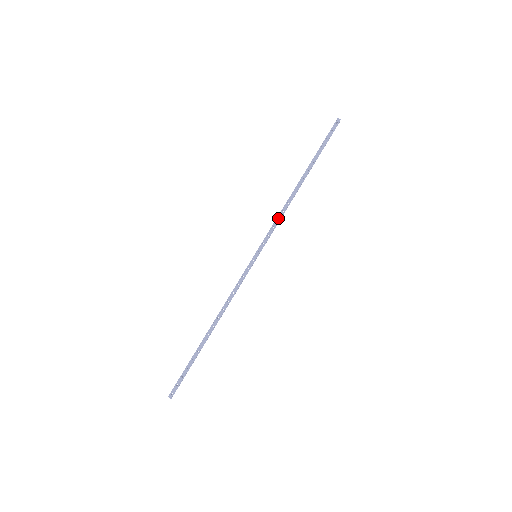
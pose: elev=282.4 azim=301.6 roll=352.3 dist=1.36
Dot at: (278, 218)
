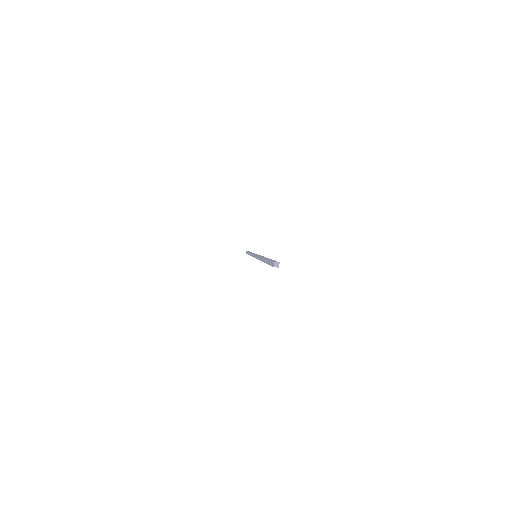
Dot at: occluded
